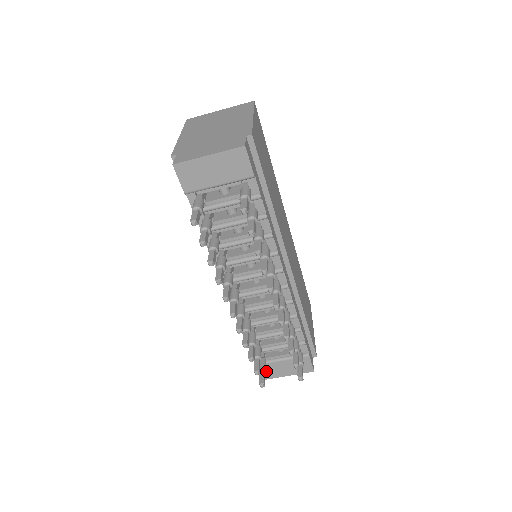
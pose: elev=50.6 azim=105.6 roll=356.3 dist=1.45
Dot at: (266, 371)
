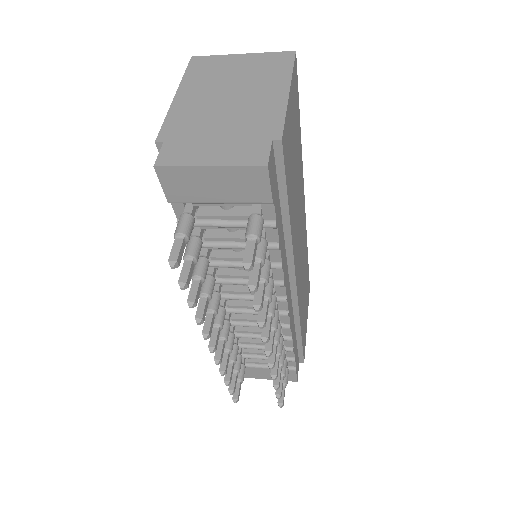
Dot at: occluded
